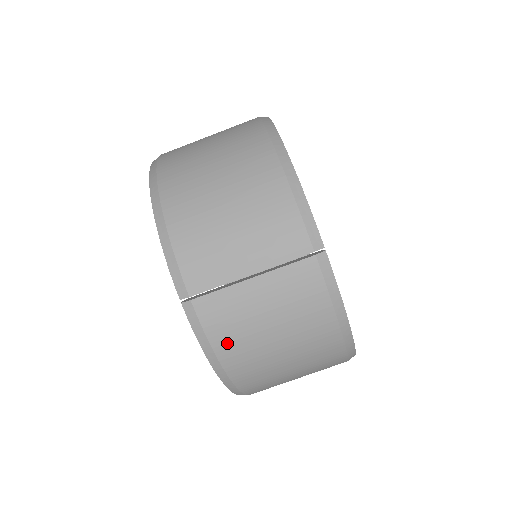
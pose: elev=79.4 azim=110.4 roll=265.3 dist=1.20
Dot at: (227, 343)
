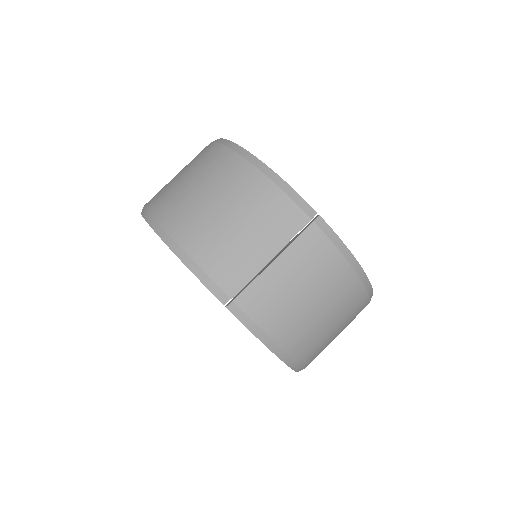
Dot at: (275, 324)
